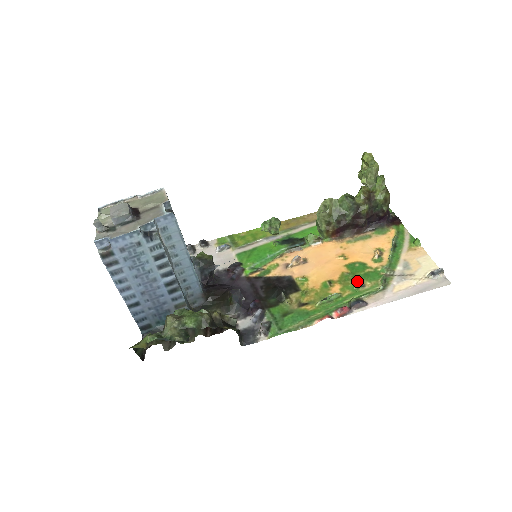
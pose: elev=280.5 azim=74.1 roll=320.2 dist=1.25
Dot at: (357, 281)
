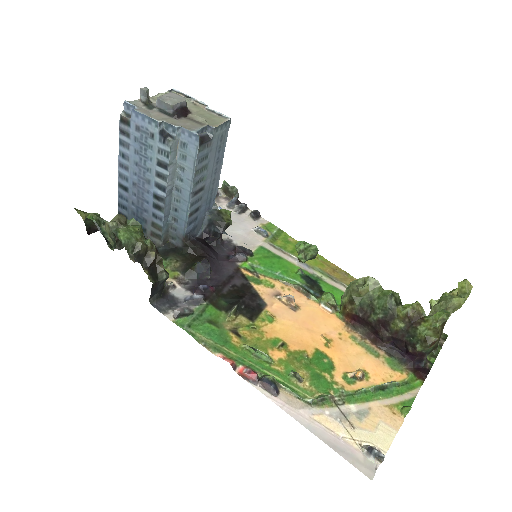
Dot at: (303, 371)
